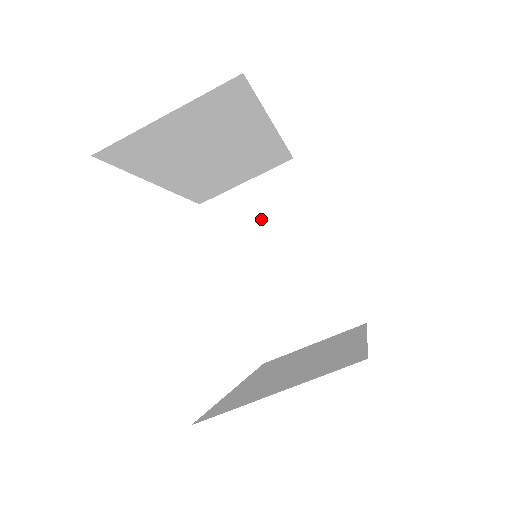
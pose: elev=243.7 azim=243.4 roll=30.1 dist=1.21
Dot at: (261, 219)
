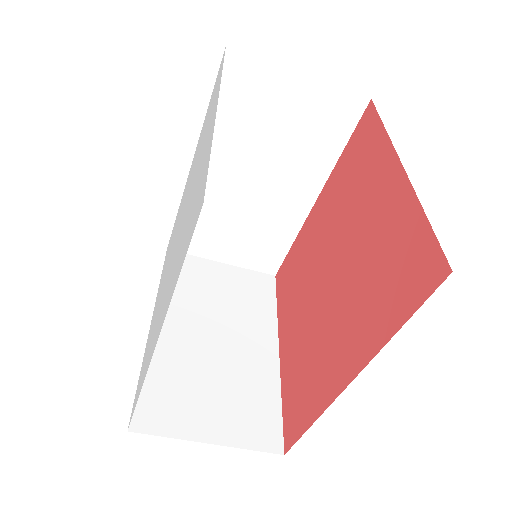
Dot at: (220, 295)
